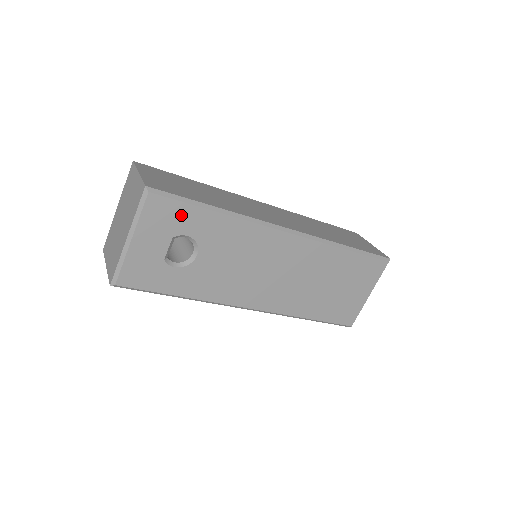
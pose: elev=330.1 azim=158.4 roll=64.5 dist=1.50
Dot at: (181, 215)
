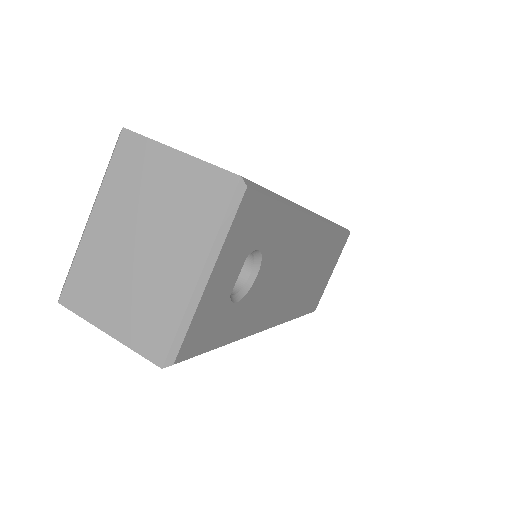
Dot at: (262, 219)
